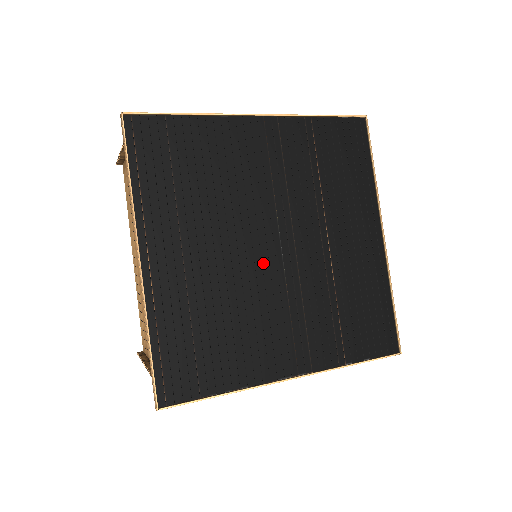
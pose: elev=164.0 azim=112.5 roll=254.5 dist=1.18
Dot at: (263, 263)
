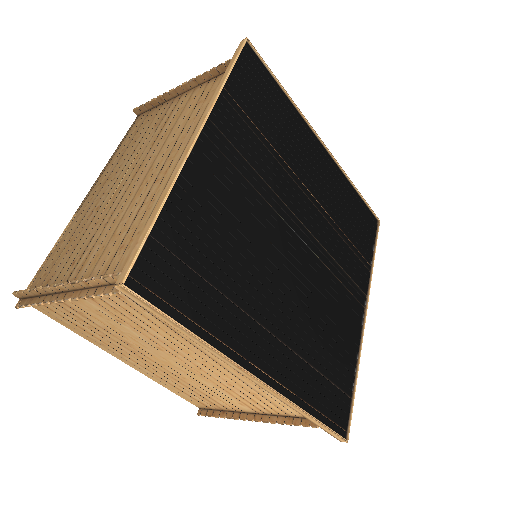
Dot at: (303, 265)
